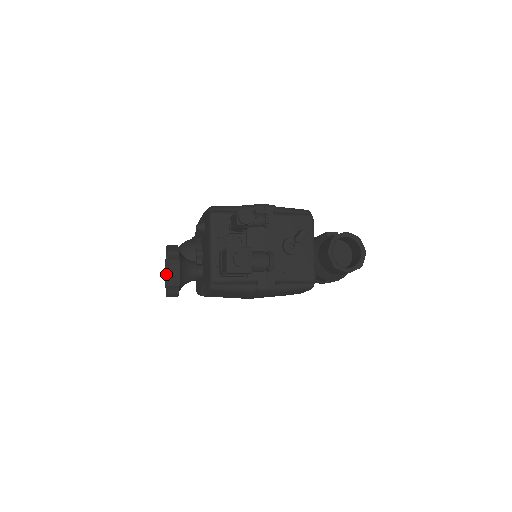
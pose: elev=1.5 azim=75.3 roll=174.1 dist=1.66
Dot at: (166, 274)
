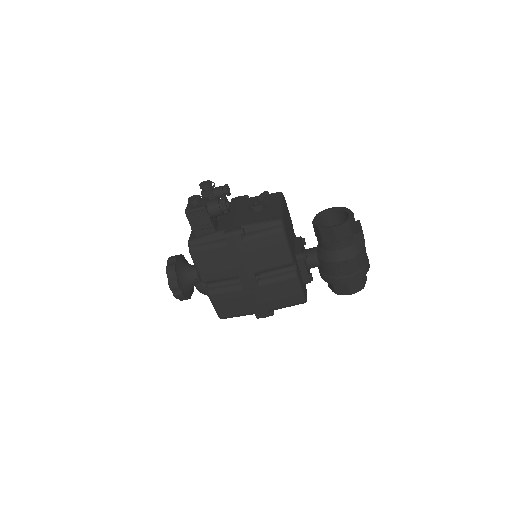
Dot at: occluded
